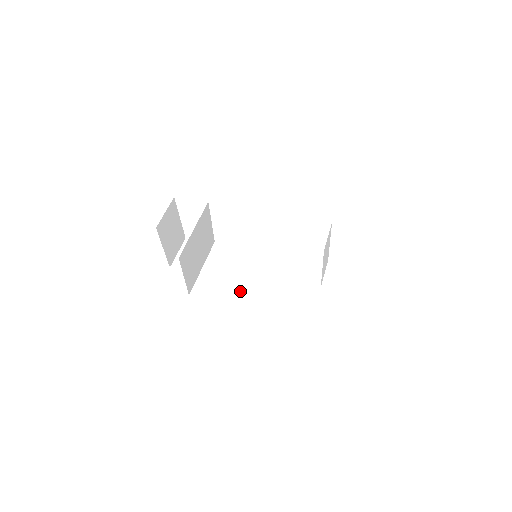
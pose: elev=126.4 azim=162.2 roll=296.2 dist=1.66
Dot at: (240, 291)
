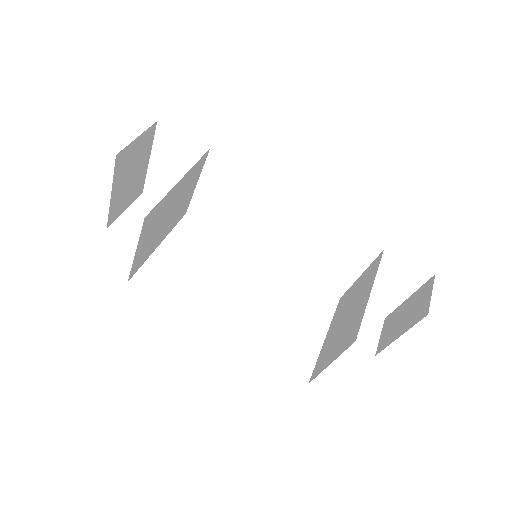
Dot at: (210, 300)
